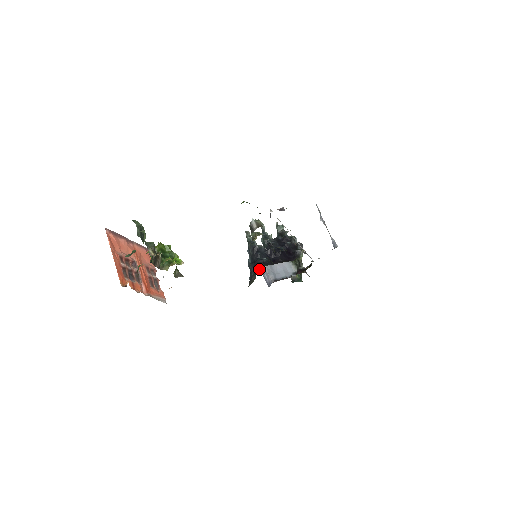
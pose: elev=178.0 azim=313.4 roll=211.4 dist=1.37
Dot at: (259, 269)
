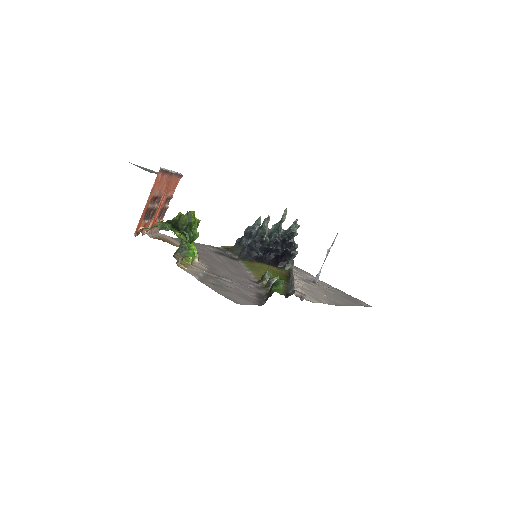
Dot at: (249, 259)
